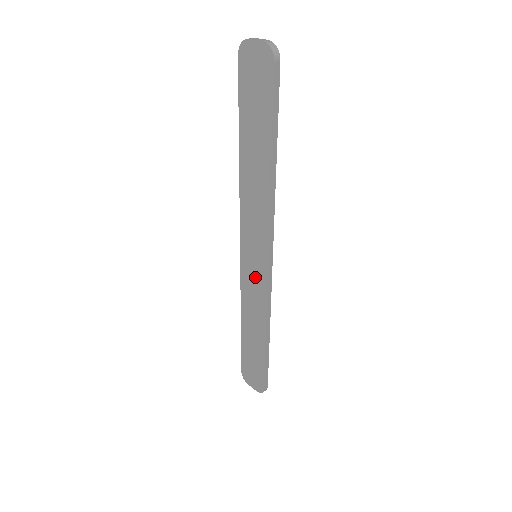
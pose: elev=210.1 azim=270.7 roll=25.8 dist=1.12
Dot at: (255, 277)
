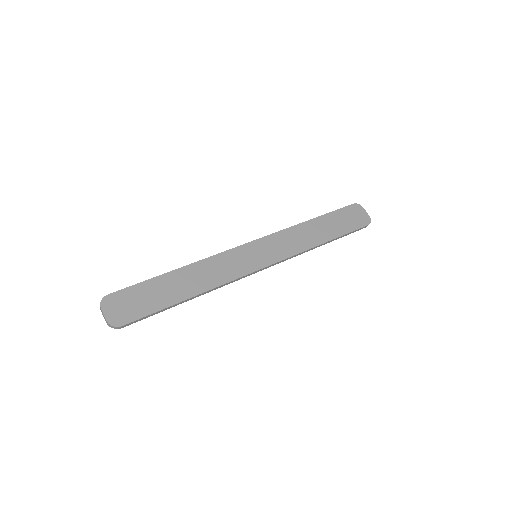
Dot at: occluded
